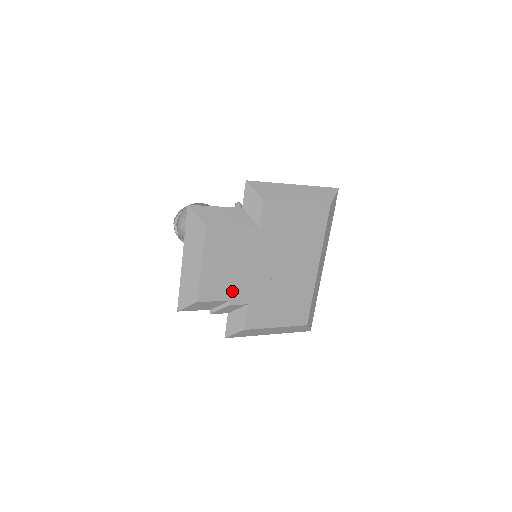
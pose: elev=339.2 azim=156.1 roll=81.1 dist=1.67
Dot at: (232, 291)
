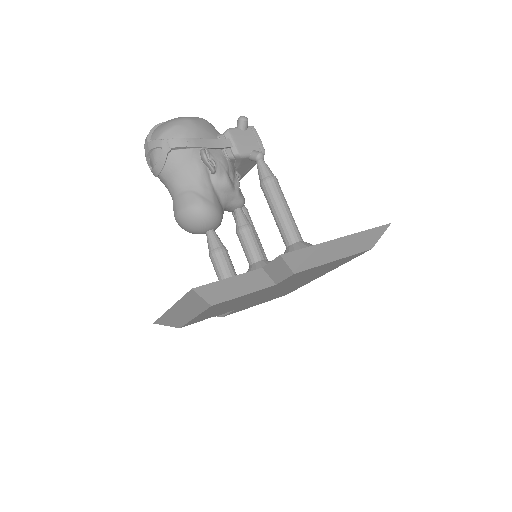
Dot at: occluded
